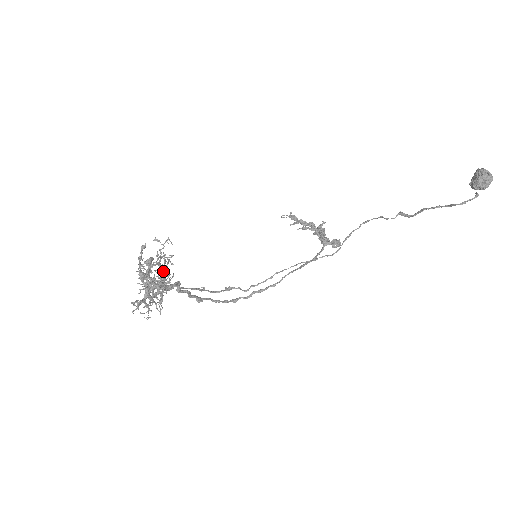
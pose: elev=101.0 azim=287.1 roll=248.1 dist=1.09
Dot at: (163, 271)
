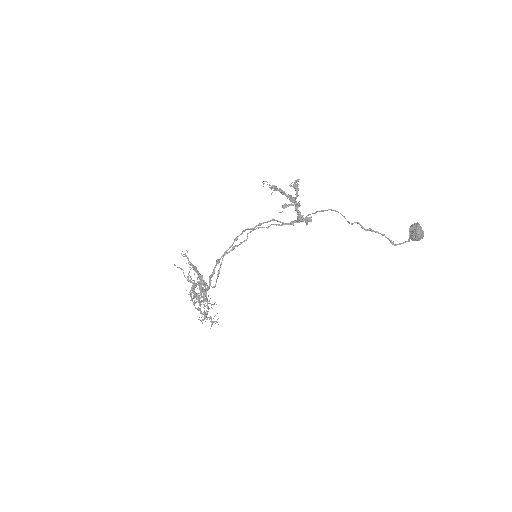
Dot at: occluded
